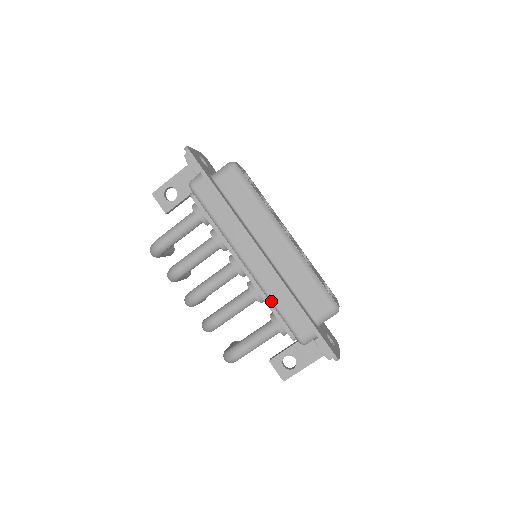
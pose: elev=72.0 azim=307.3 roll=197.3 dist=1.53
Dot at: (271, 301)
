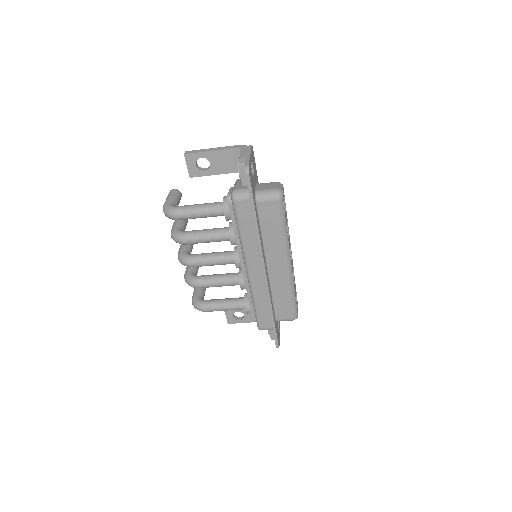
Dot at: (253, 301)
